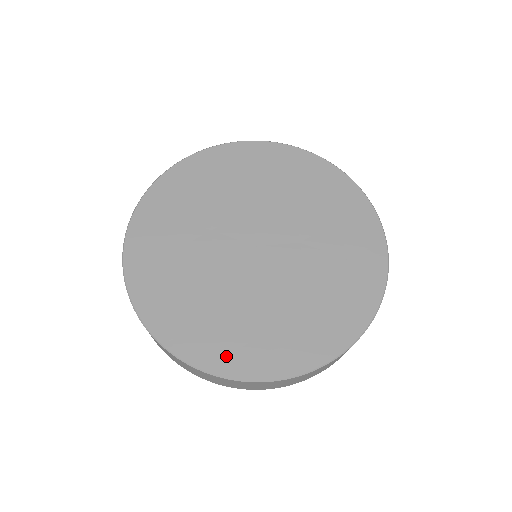
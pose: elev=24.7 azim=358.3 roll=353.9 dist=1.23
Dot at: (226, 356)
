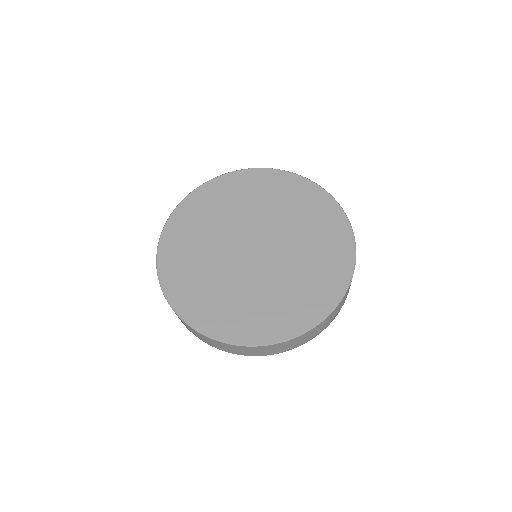
Dot at: (255, 331)
